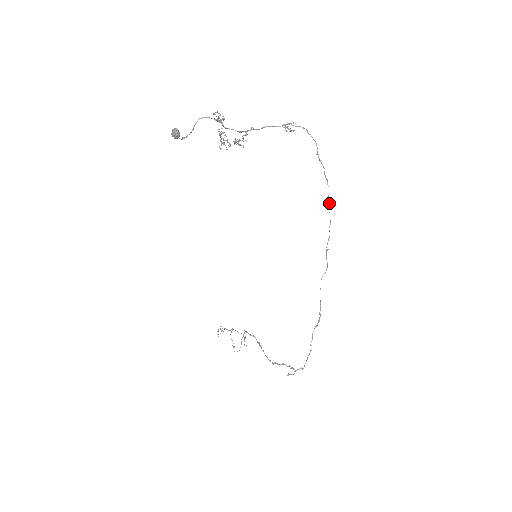
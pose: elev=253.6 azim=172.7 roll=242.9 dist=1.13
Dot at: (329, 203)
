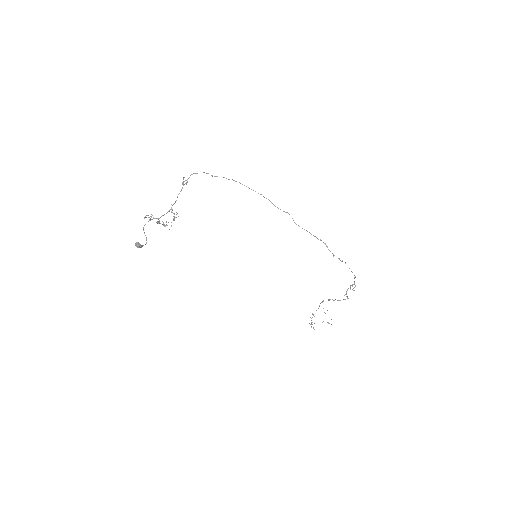
Dot at: occluded
